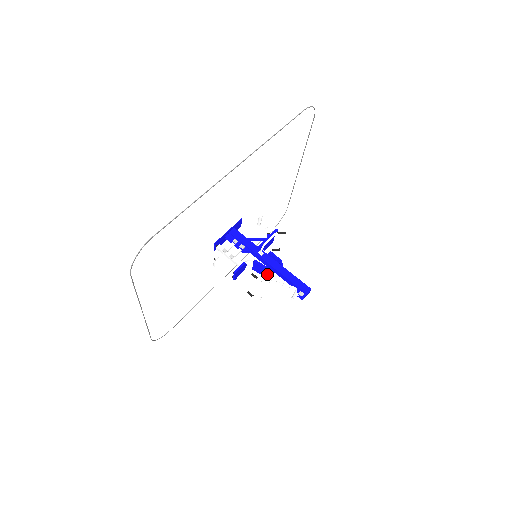
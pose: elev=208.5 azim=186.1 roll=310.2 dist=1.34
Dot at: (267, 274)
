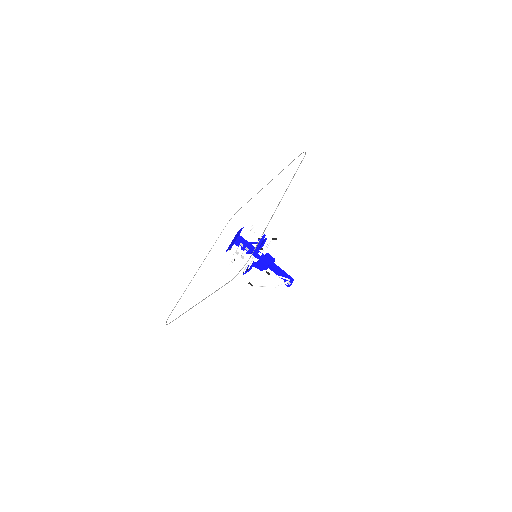
Dot at: (265, 269)
